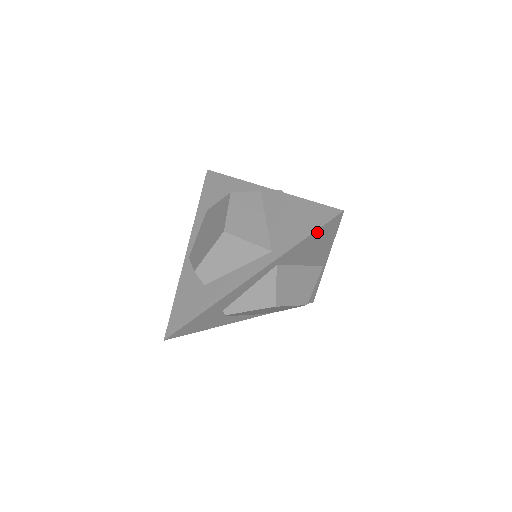
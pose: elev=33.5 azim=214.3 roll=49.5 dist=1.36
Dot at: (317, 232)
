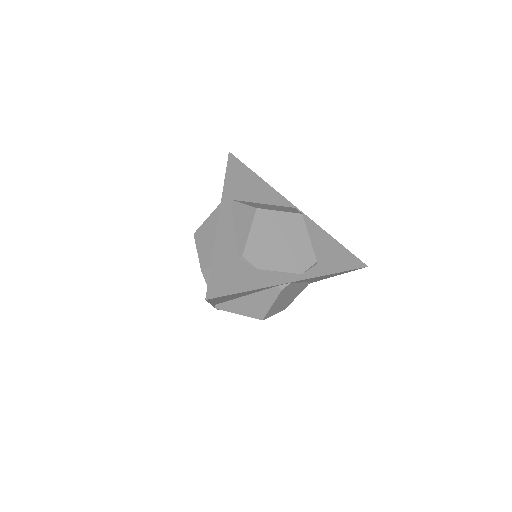
Dot at: (230, 169)
